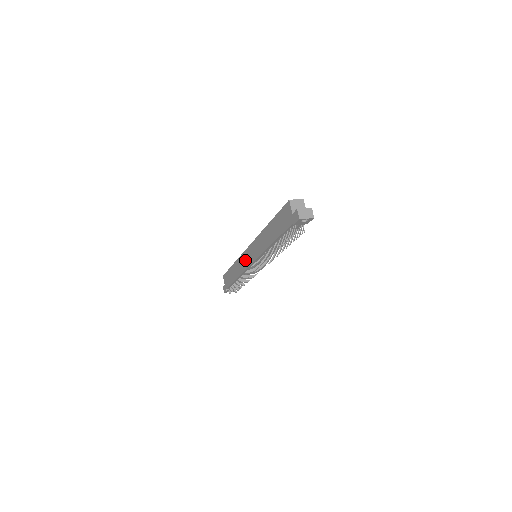
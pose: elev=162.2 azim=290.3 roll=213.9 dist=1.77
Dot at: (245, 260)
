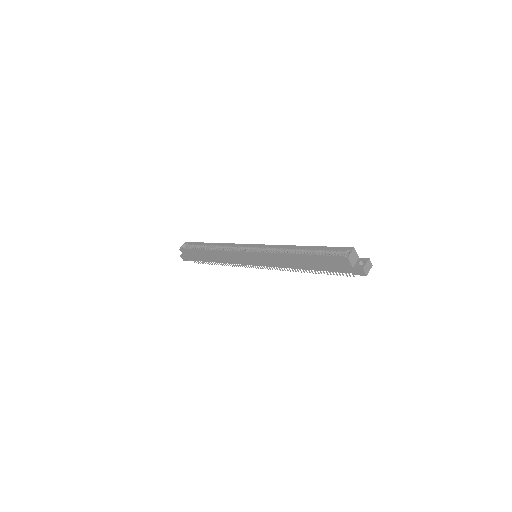
Dot at: (240, 259)
